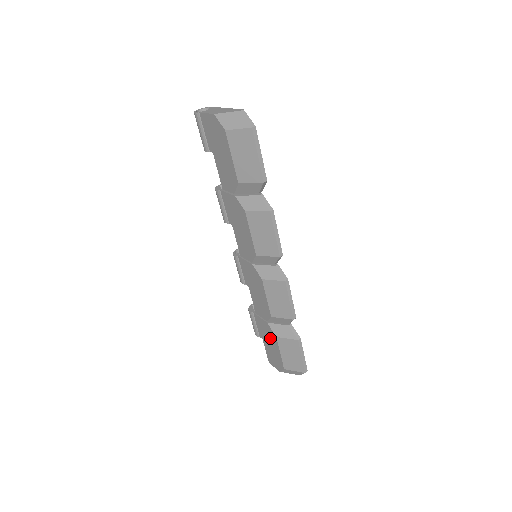
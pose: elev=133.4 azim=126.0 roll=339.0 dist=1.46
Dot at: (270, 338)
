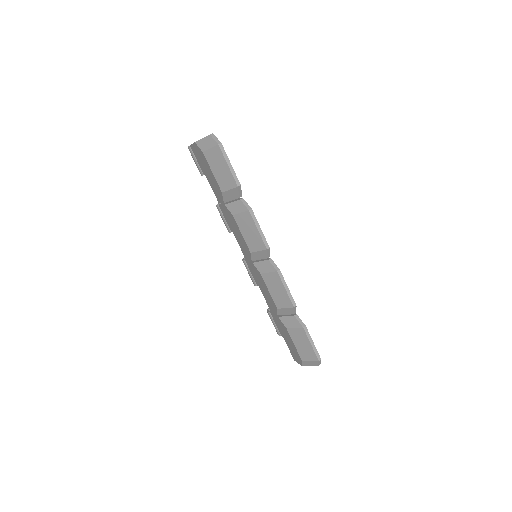
Dot at: (285, 332)
